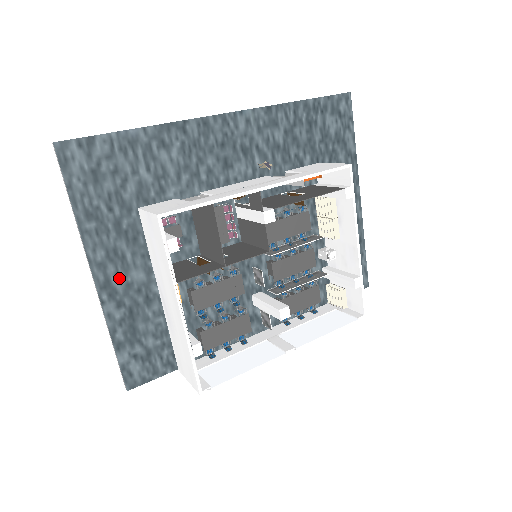
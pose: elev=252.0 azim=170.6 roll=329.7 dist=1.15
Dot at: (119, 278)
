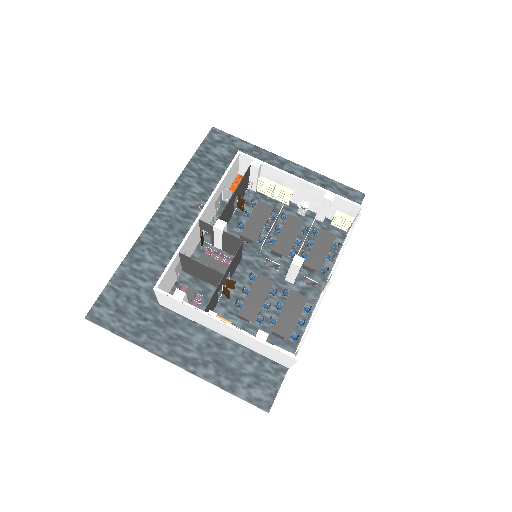
Dot at: (189, 350)
